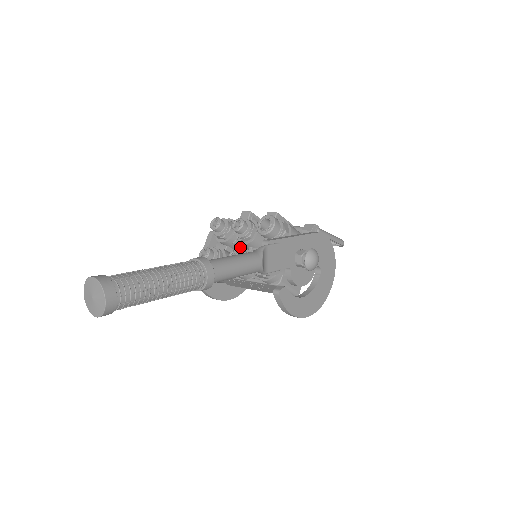
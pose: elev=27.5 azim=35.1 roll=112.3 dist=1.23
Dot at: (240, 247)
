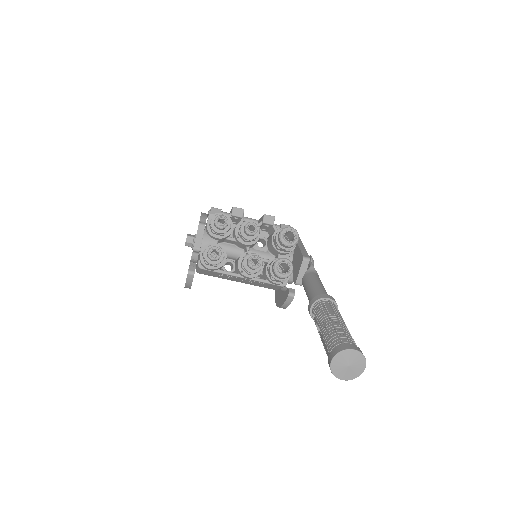
Dot at: (227, 241)
